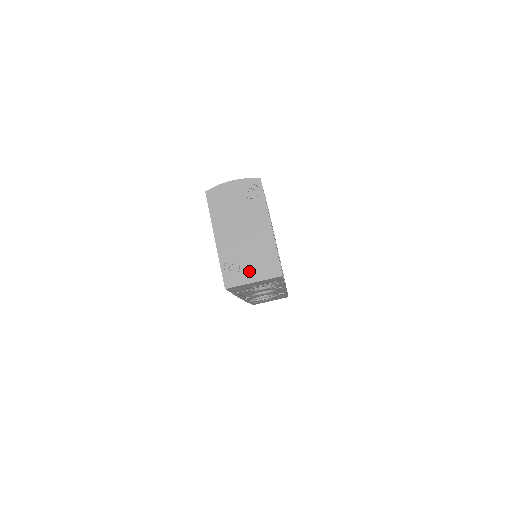
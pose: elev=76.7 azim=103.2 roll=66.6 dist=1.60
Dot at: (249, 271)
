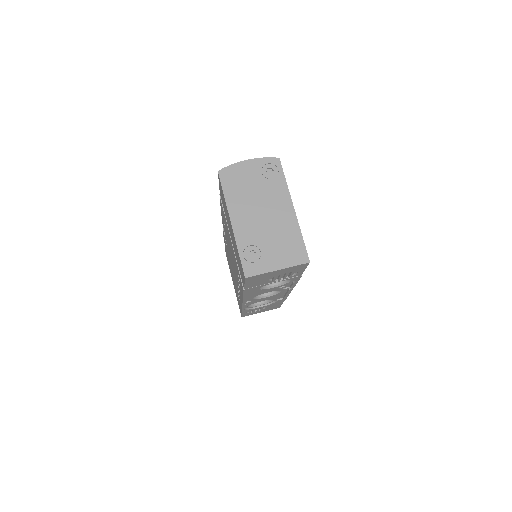
Dot at: (272, 257)
